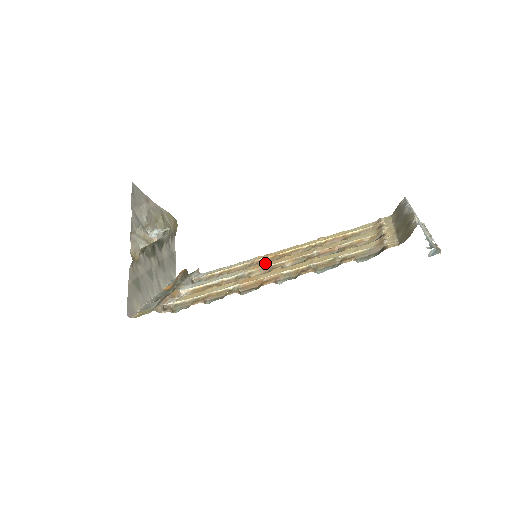
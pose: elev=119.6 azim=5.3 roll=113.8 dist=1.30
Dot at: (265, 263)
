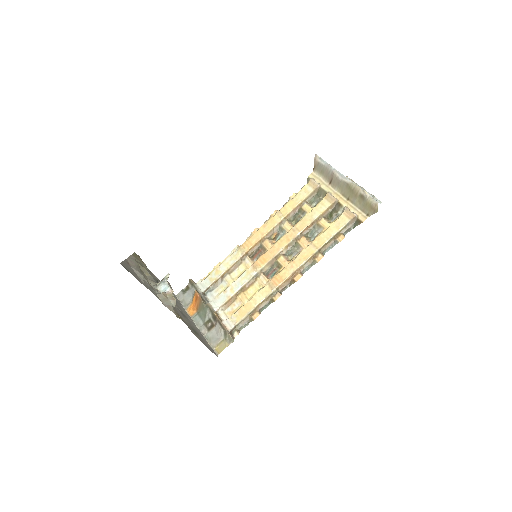
Dot at: (263, 256)
